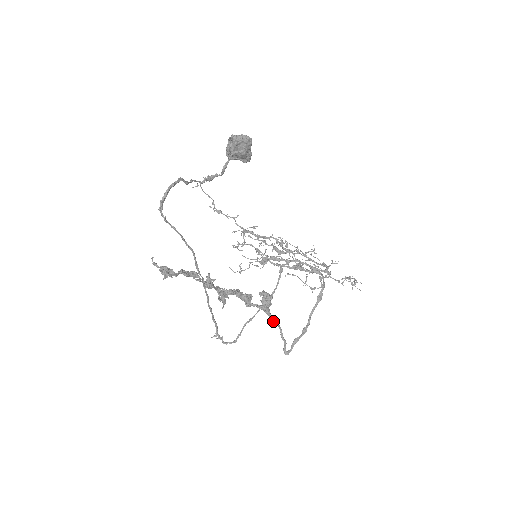
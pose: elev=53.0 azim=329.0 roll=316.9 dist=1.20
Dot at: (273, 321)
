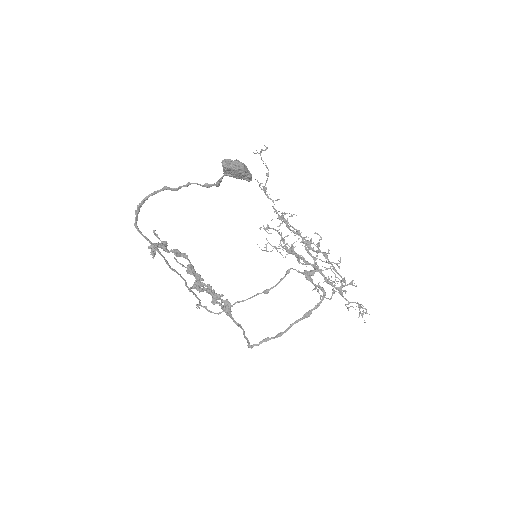
Dot at: (235, 323)
